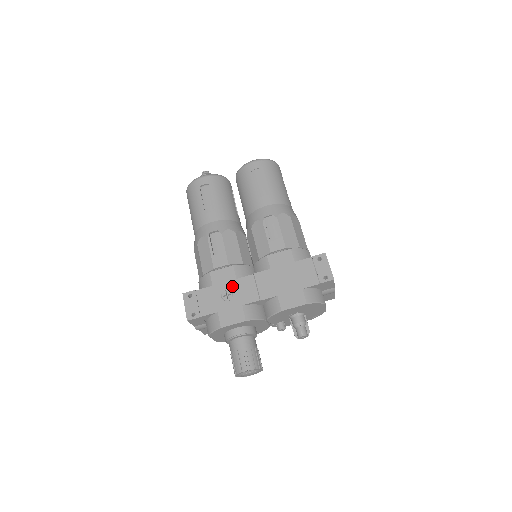
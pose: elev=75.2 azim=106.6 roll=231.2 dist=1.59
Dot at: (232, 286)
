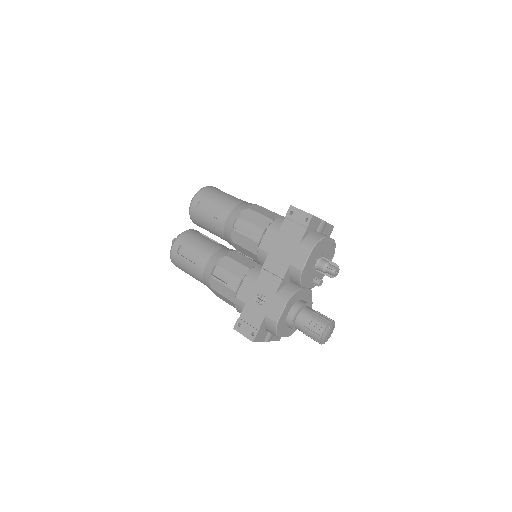
Dot at: (257, 290)
